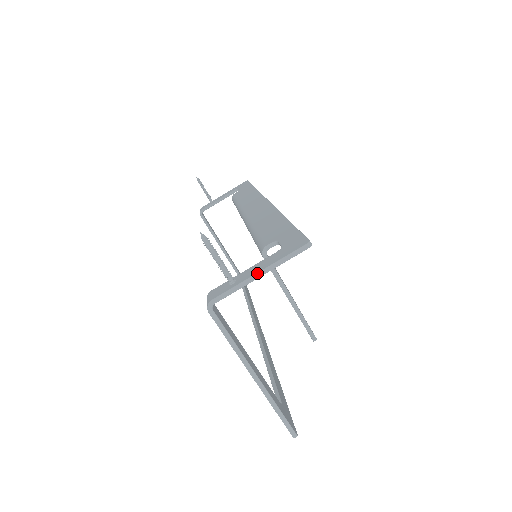
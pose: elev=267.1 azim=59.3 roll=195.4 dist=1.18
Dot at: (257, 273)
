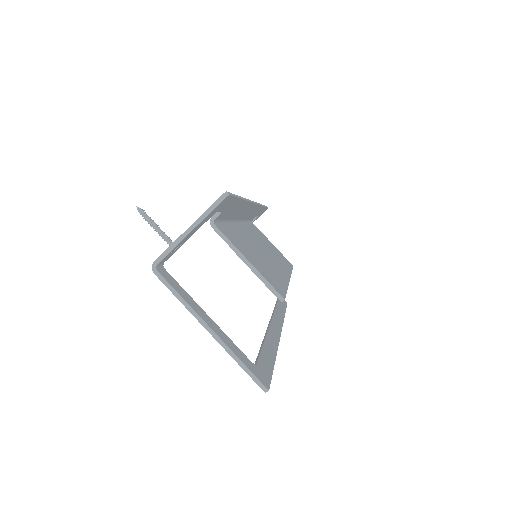
Dot at: occluded
